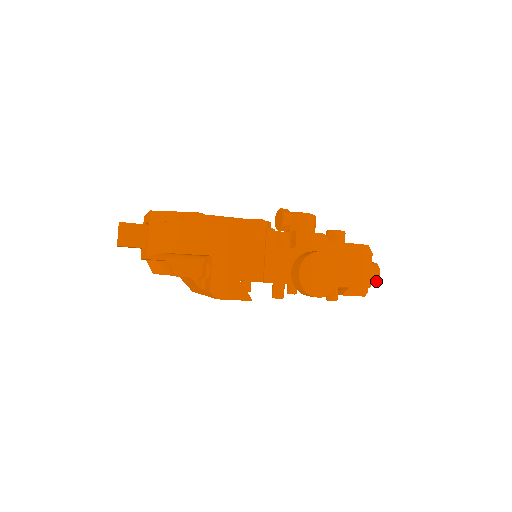
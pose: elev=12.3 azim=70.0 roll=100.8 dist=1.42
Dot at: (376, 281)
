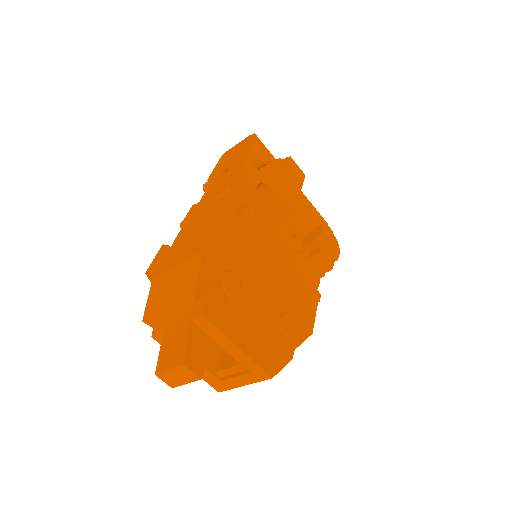
Dot at: occluded
